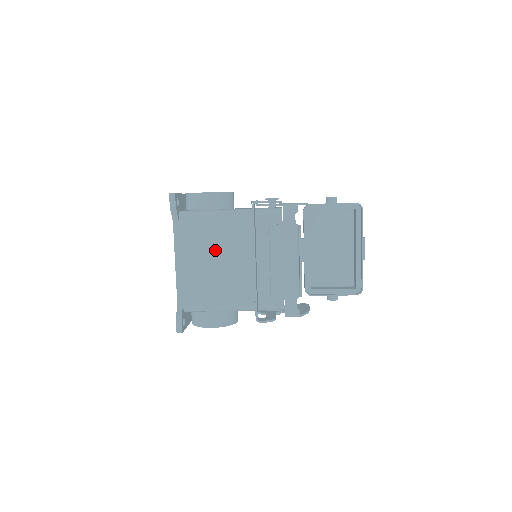
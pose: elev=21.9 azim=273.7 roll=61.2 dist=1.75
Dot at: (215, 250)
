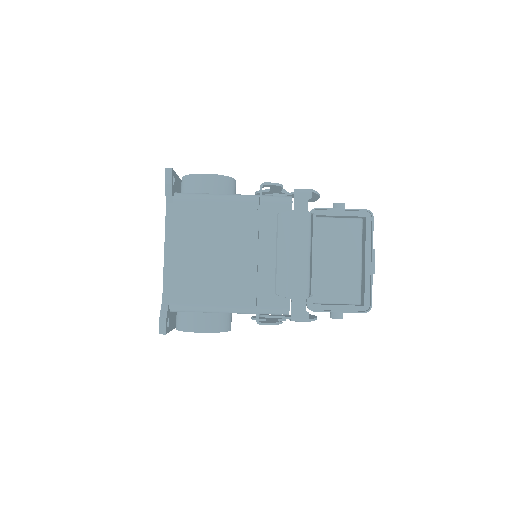
Dot at: (213, 238)
